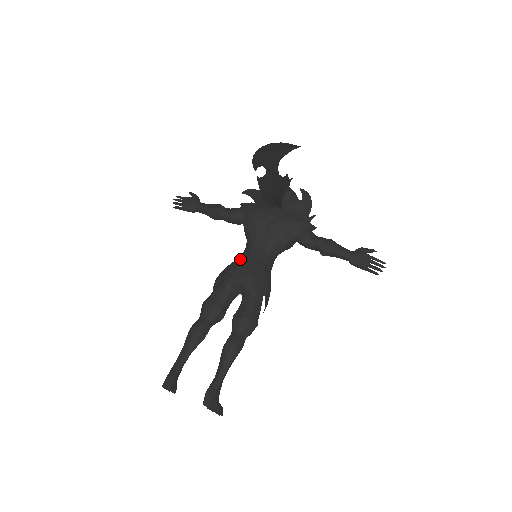
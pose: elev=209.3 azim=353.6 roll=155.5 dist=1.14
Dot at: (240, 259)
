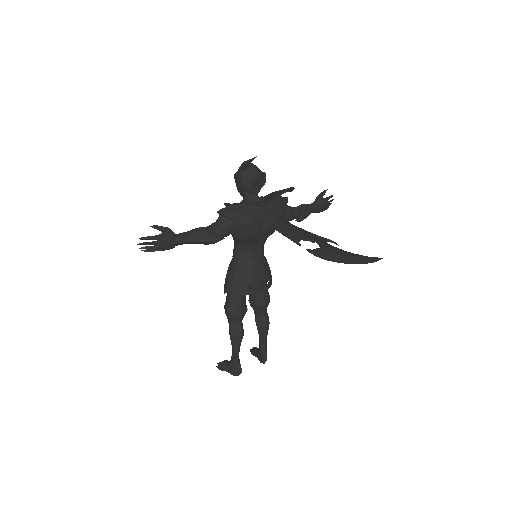
Dot at: (248, 269)
